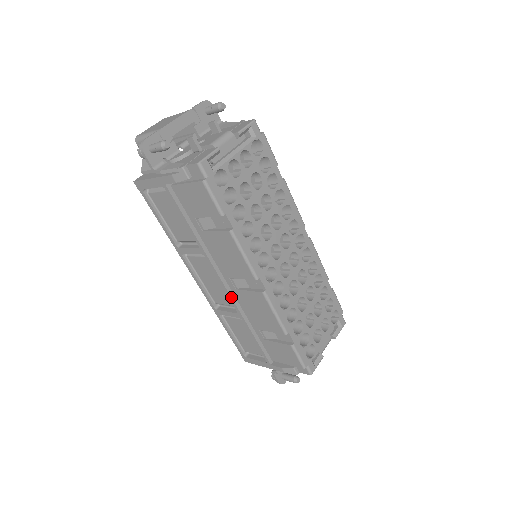
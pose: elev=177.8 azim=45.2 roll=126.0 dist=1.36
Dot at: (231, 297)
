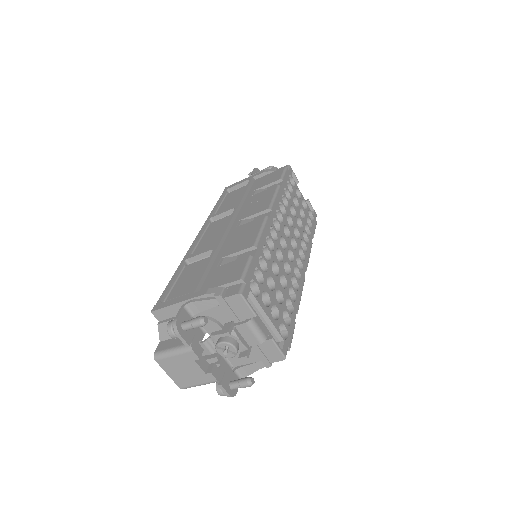
Dot at: (225, 232)
